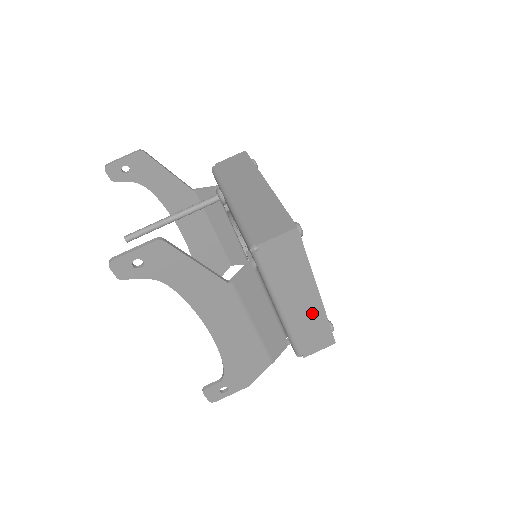
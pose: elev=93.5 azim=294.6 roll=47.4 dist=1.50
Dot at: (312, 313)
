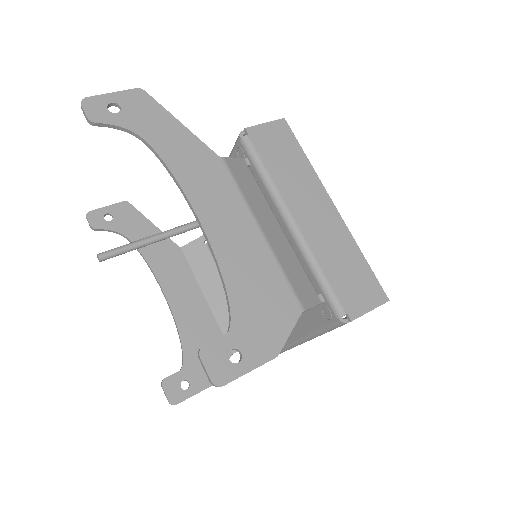
Dot at: (336, 236)
